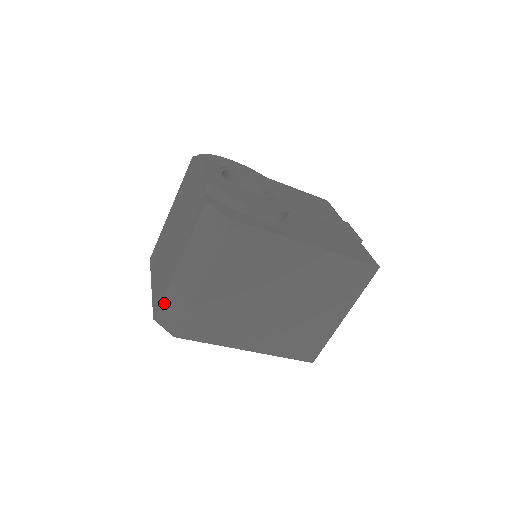
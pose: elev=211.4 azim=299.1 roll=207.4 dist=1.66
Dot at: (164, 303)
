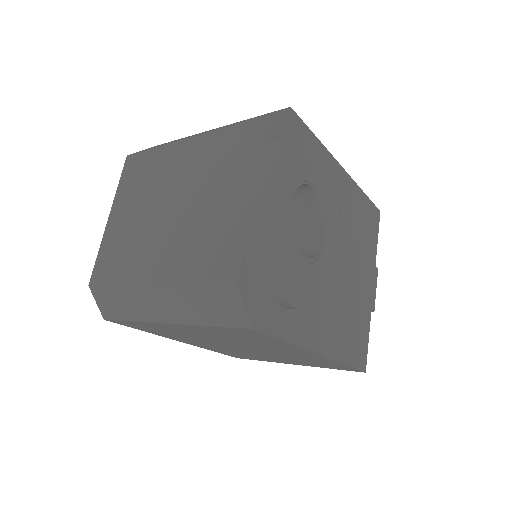
Dot at: (111, 290)
